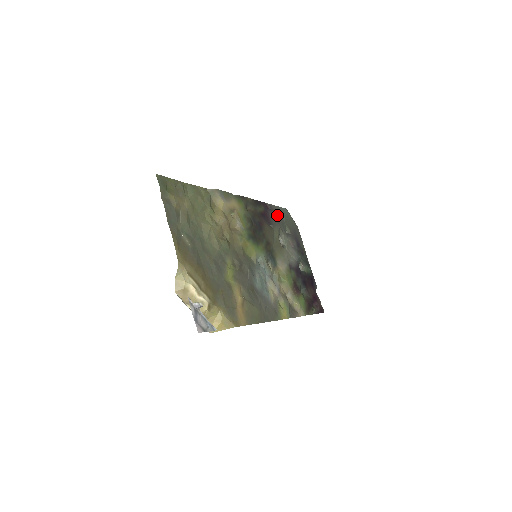
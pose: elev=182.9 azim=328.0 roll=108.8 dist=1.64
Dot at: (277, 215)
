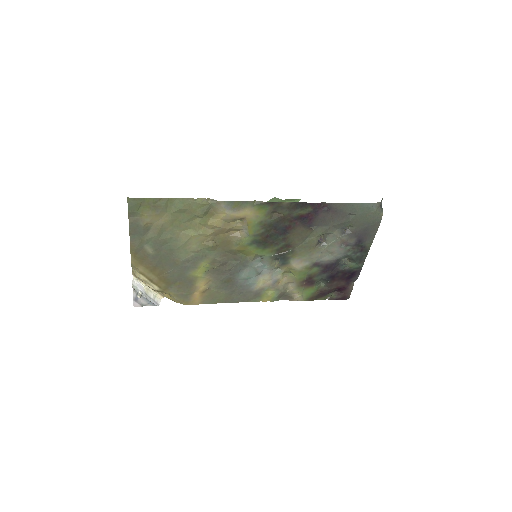
Dot at: (339, 214)
